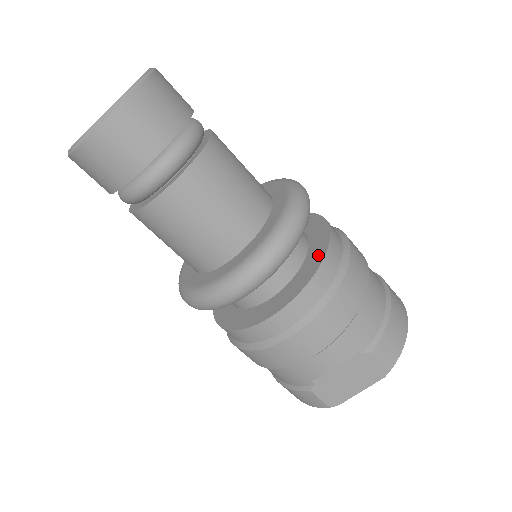
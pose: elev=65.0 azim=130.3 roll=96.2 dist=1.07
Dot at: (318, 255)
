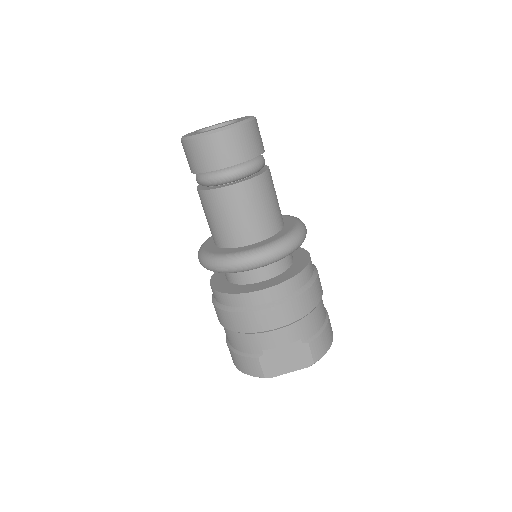
Dot at: (300, 266)
